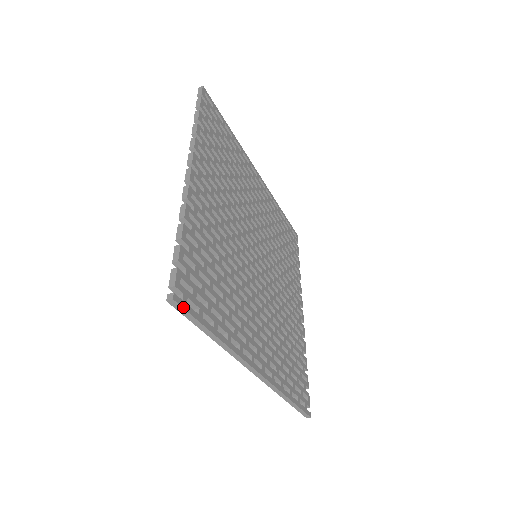
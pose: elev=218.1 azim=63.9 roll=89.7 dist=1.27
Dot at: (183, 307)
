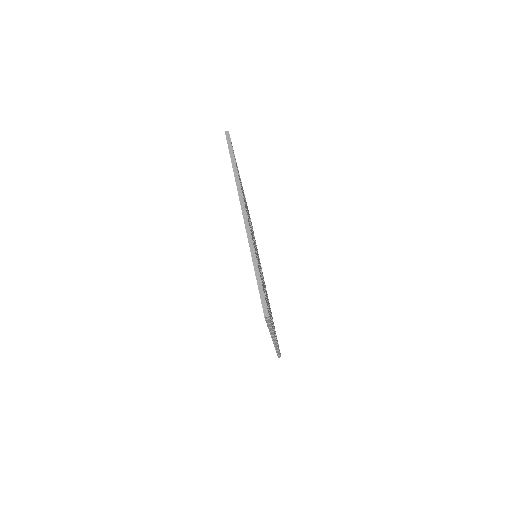
Dot at: occluded
